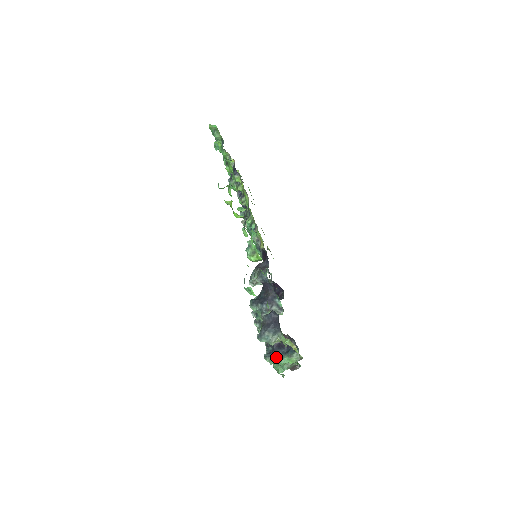
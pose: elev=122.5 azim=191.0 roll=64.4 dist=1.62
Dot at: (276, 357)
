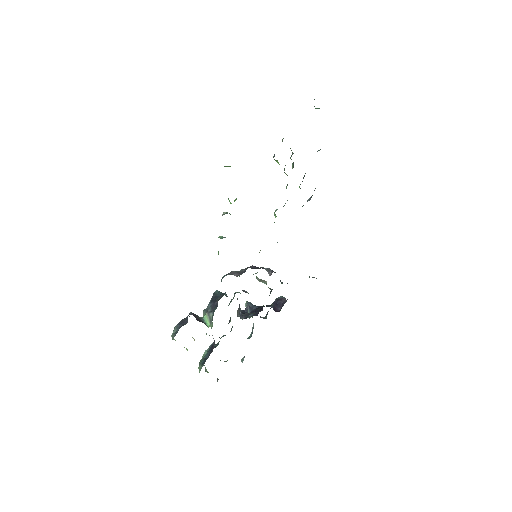
Dot at: (205, 353)
